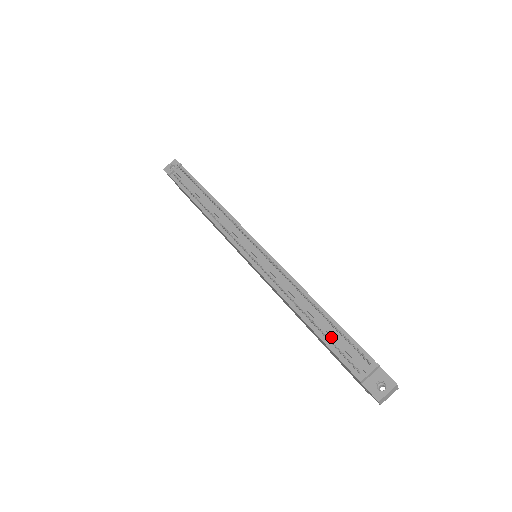
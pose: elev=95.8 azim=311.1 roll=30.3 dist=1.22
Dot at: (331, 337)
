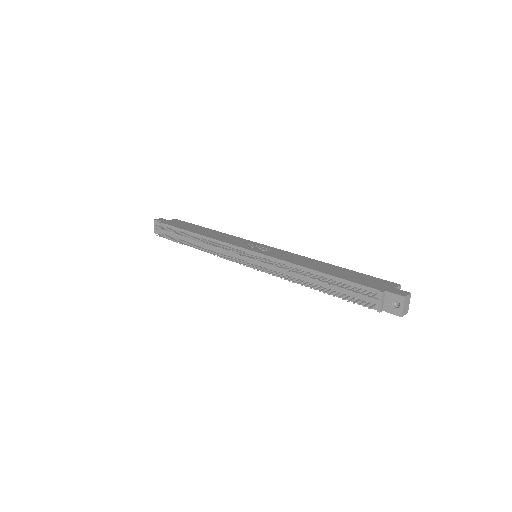
Dot at: (340, 291)
